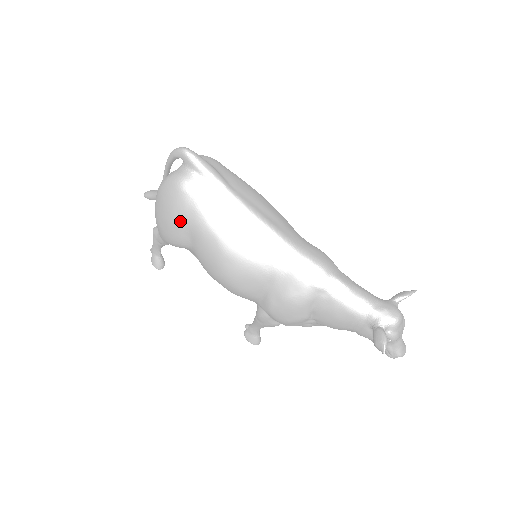
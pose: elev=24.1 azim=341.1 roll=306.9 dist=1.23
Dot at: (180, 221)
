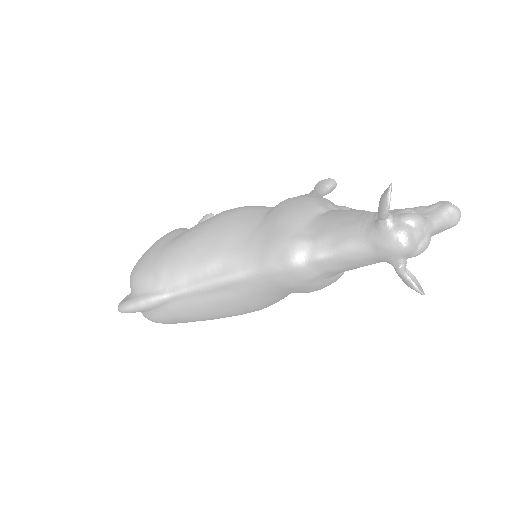
Dot at: occluded
